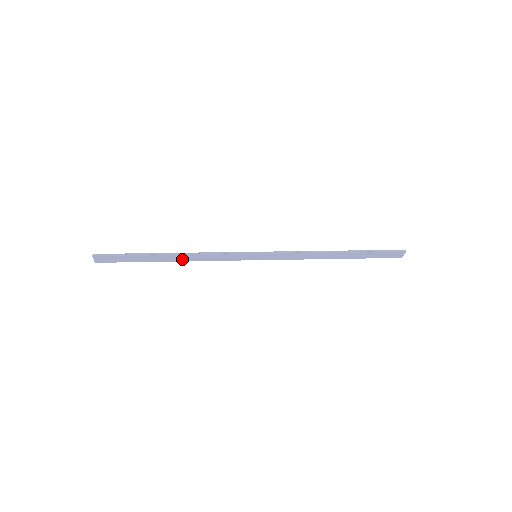
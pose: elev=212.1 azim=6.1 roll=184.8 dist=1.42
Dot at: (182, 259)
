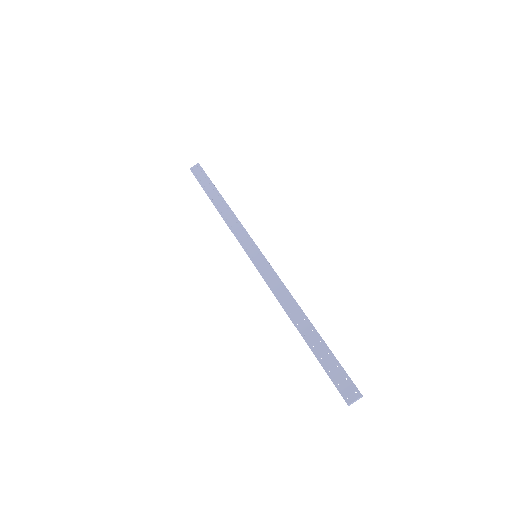
Dot at: (222, 210)
